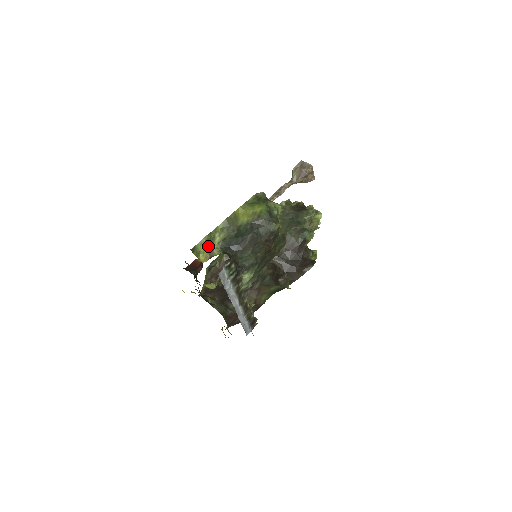
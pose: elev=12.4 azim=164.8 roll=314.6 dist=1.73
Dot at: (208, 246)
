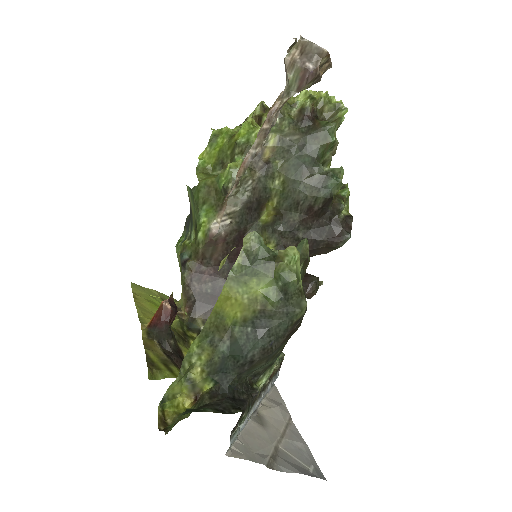
Dot at: (185, 382)
